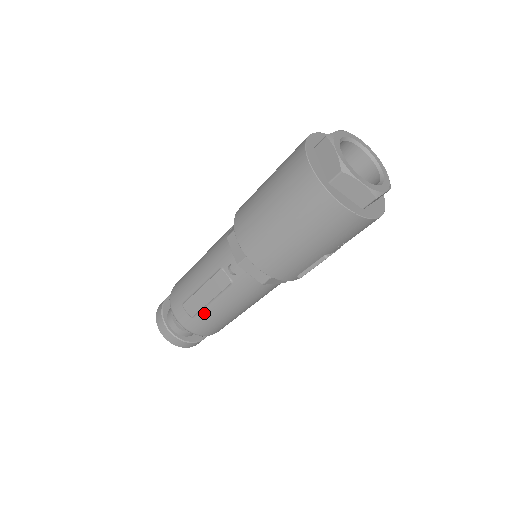
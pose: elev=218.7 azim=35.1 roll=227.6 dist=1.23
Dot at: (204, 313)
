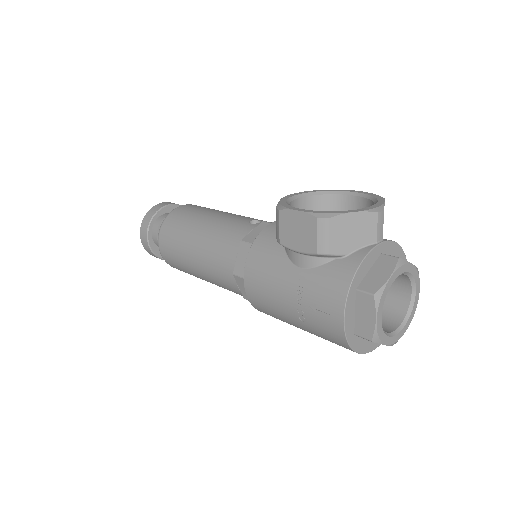
Dot at: occluded
